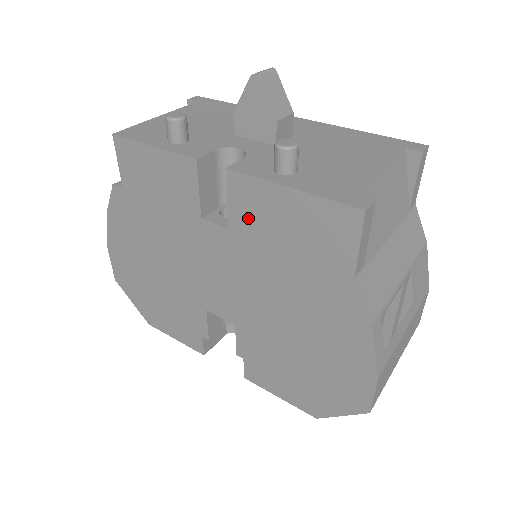
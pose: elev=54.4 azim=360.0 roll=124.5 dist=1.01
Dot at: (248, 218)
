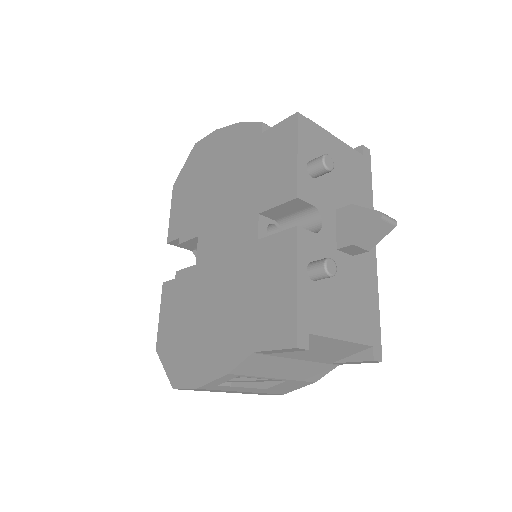
Dot at: (269, 255)
